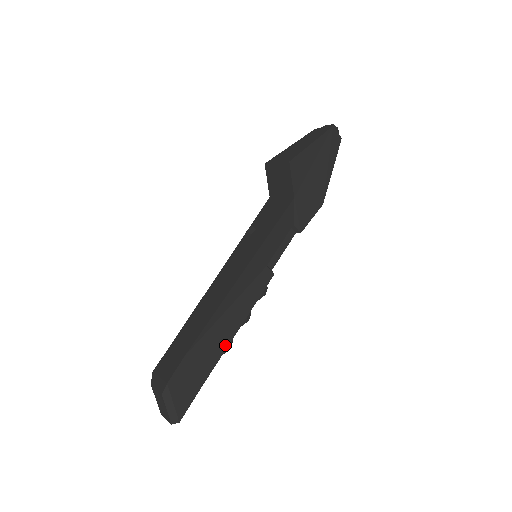
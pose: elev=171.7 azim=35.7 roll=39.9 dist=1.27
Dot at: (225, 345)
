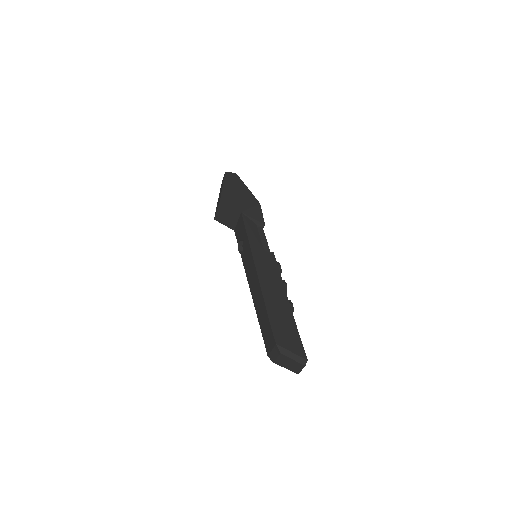
Dot at: (287, 304)
